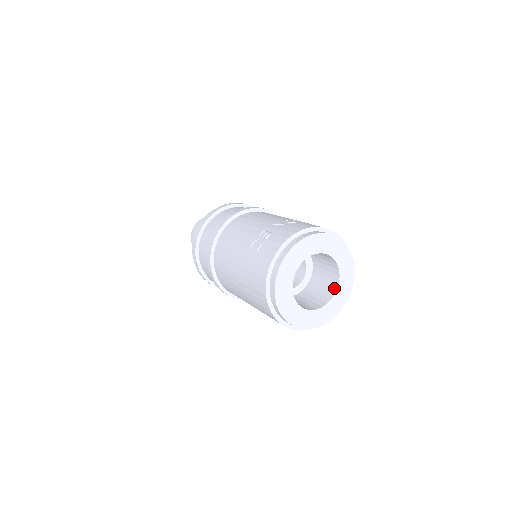
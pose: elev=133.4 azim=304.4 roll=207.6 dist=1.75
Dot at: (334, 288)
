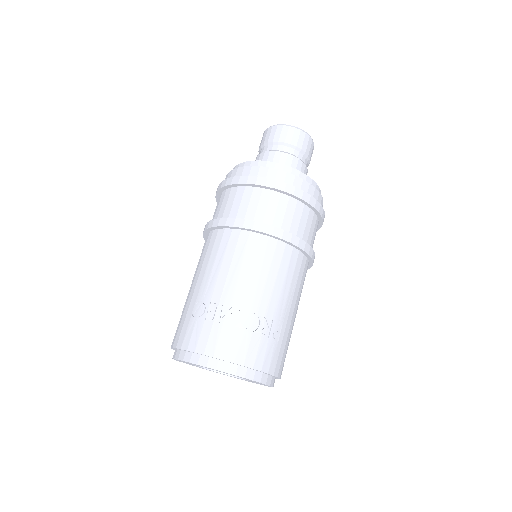
Dot at: occluded
